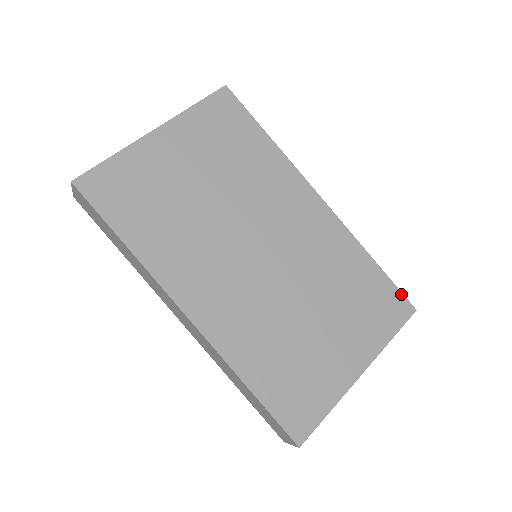
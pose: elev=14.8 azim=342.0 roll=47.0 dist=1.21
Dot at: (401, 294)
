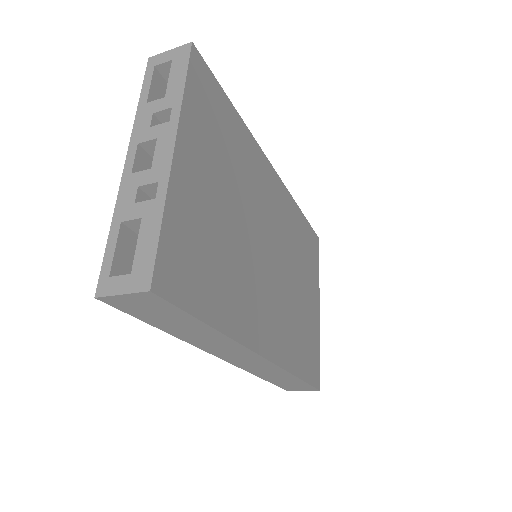
Dot at: (313, 231)
